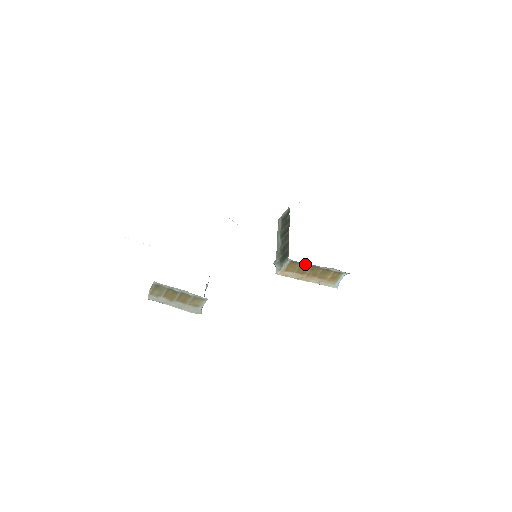
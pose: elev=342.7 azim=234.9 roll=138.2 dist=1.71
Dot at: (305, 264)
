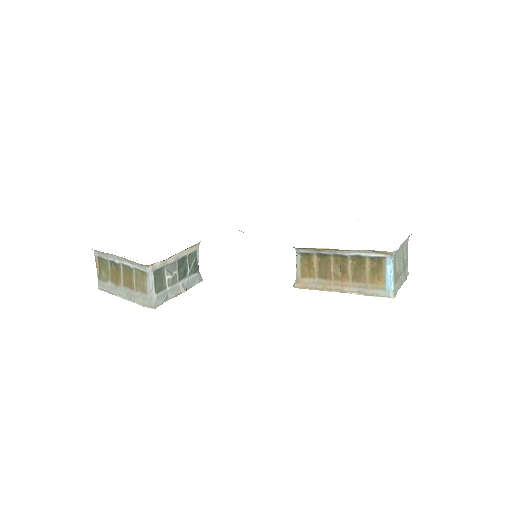
Dot at: (322, 254)
